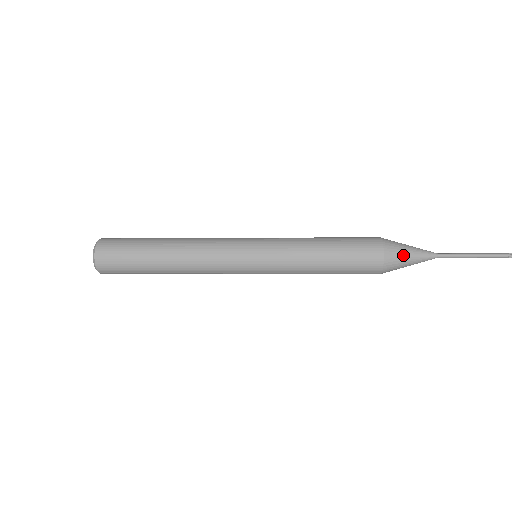
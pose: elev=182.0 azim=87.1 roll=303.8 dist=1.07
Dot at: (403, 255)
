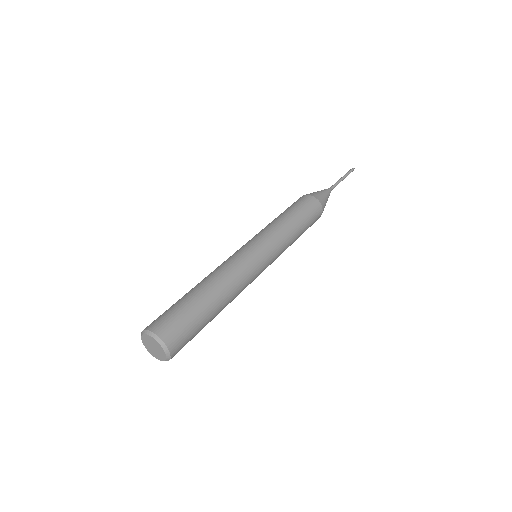
Dot at: occluded
